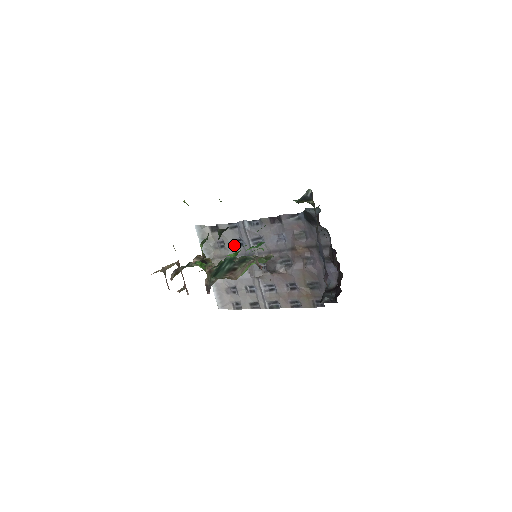
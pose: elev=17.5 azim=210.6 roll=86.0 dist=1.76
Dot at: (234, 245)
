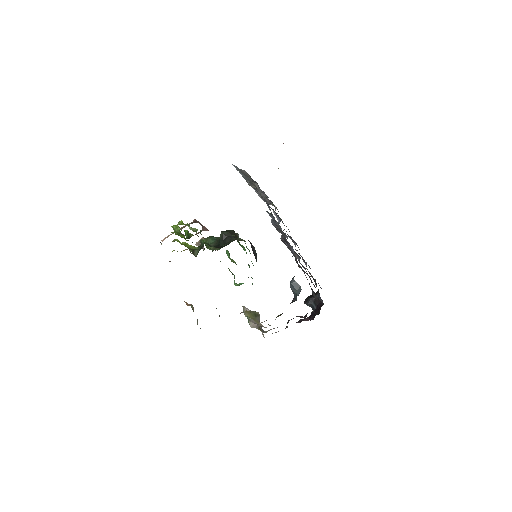
Dot at: (265, 200)
